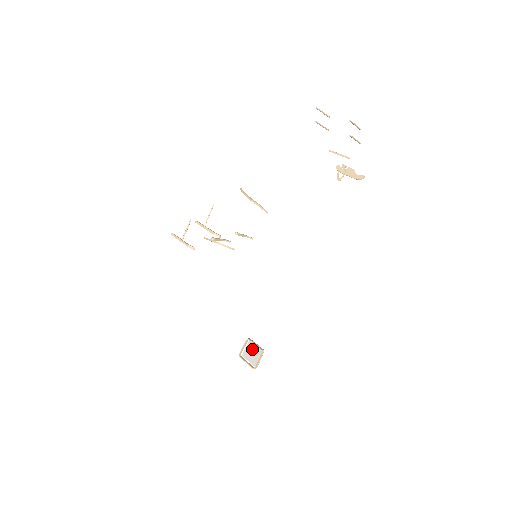
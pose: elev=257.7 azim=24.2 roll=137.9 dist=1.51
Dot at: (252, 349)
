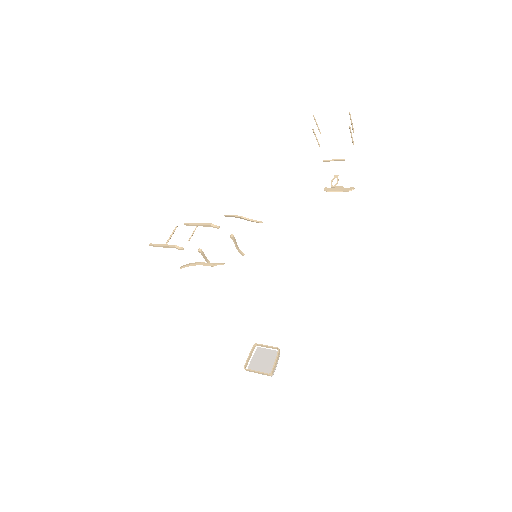
Dot at: (262, 357)
